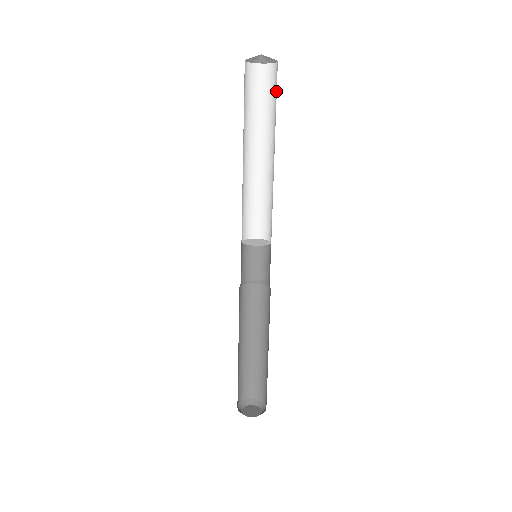
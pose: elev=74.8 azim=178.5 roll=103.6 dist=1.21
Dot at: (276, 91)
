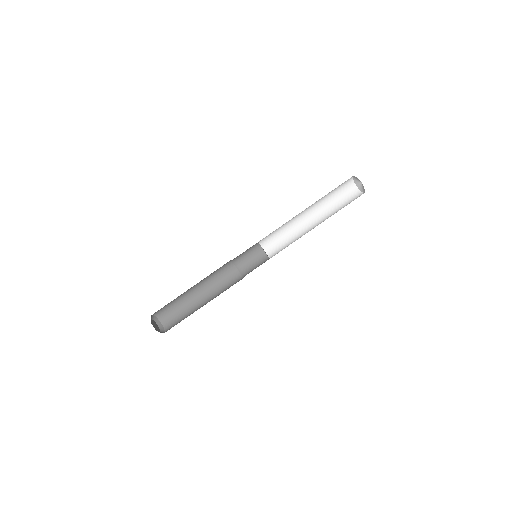
Dot at: occluded
